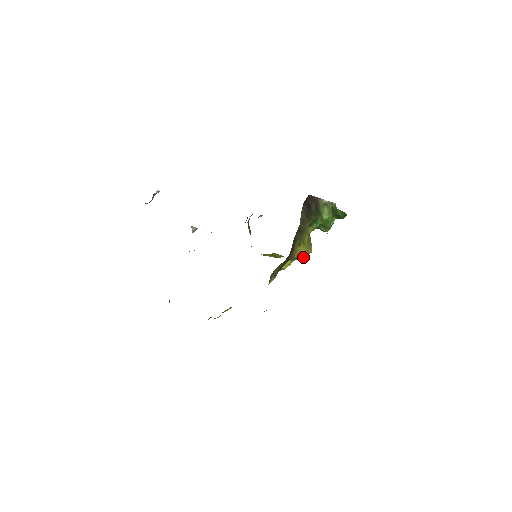
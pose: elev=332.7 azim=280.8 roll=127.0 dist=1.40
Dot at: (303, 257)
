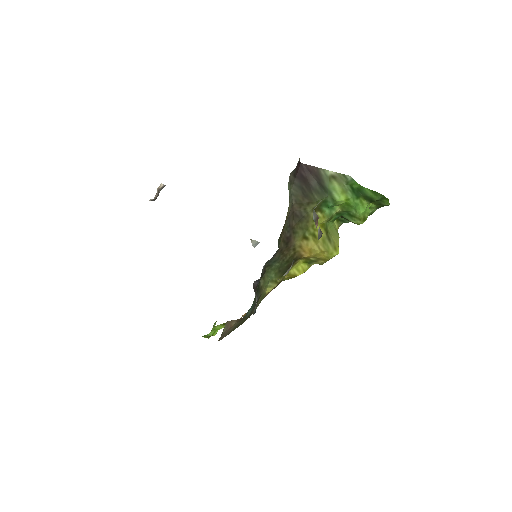
Dot at: (325, 259)
